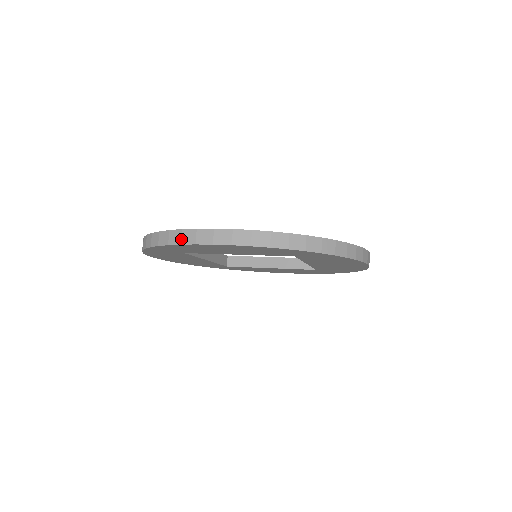
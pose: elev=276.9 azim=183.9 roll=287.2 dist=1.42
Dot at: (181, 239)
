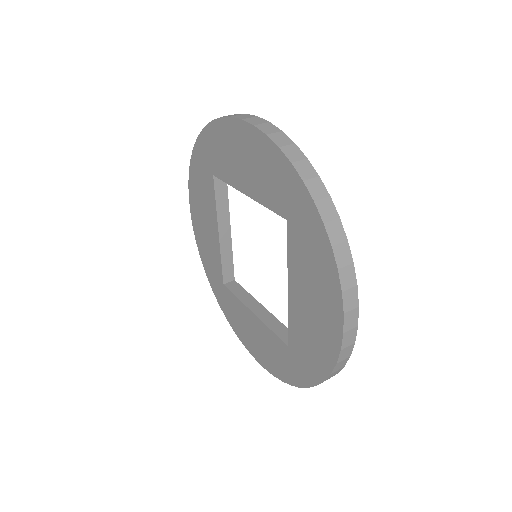
Dot at: occluded
